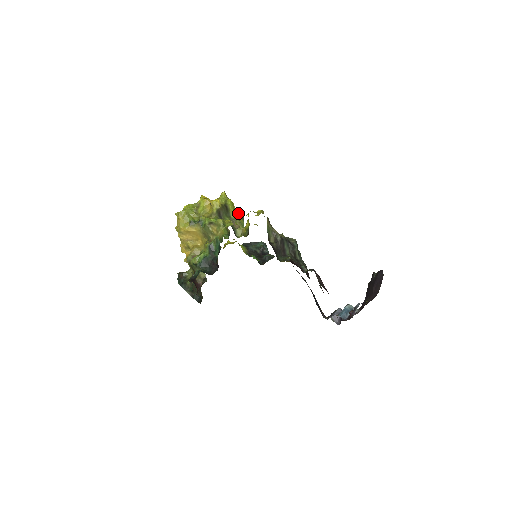
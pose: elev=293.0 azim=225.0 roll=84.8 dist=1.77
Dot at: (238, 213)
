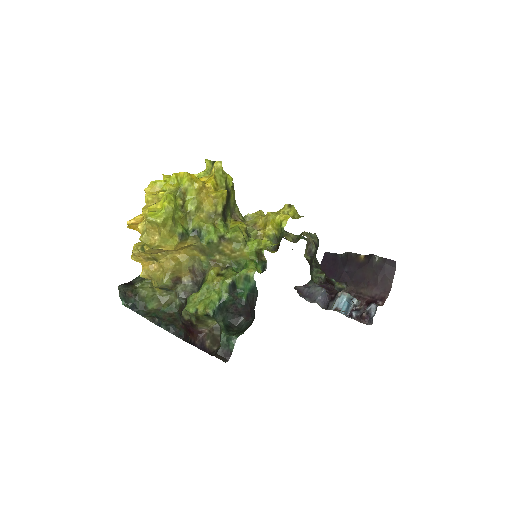
Dot at: occluded
